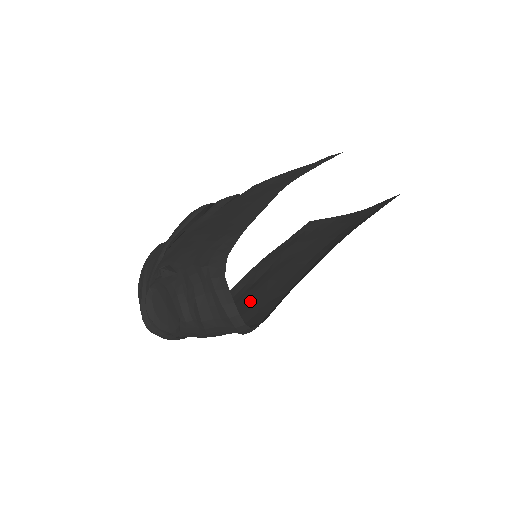
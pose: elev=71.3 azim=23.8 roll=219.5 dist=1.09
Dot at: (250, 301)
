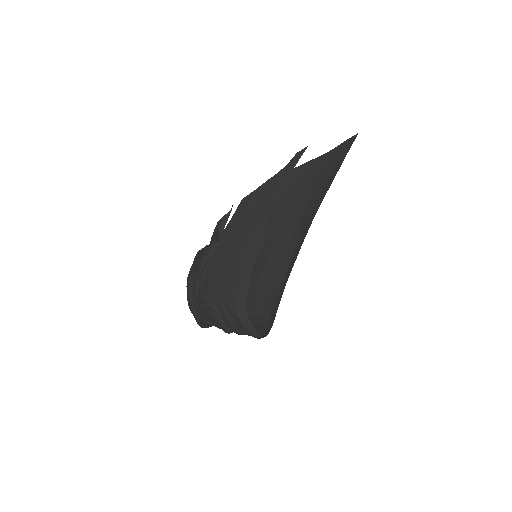
Dot at: (258, 286)
